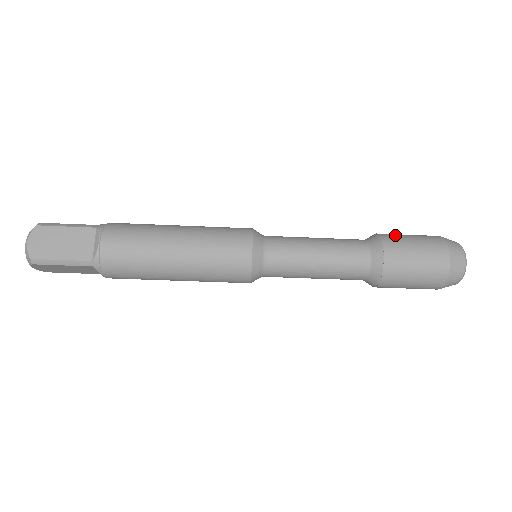
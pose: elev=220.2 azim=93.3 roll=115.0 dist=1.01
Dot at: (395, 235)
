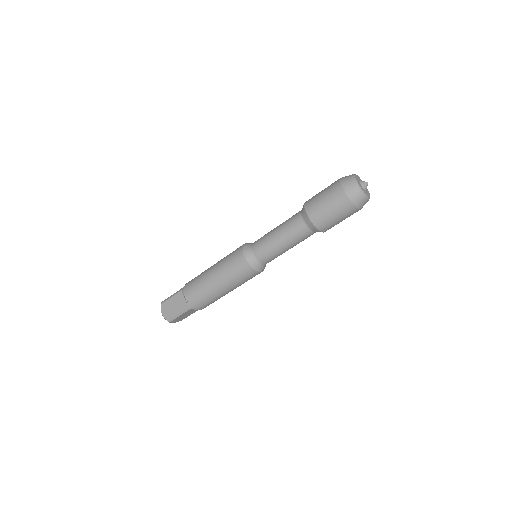
Dot at: (313, 197)
